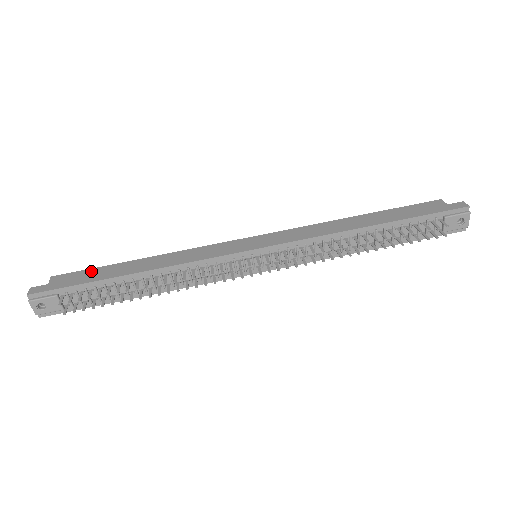
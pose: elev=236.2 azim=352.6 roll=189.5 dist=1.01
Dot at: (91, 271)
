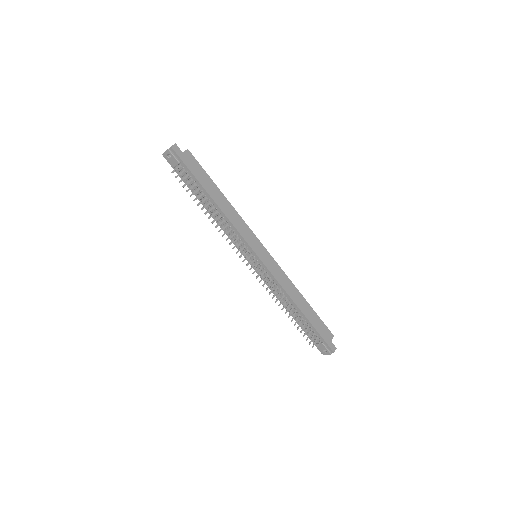
Dot at: (202, 171)
